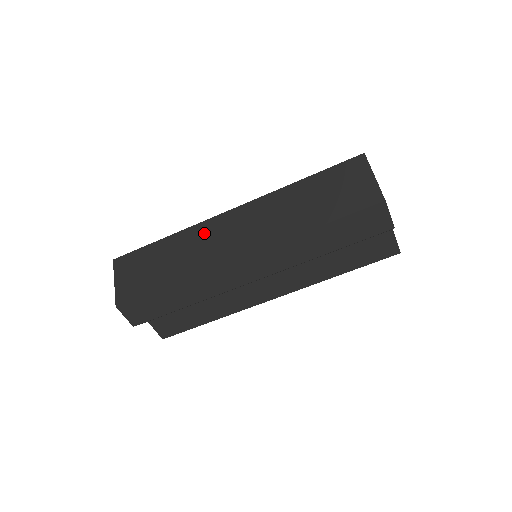
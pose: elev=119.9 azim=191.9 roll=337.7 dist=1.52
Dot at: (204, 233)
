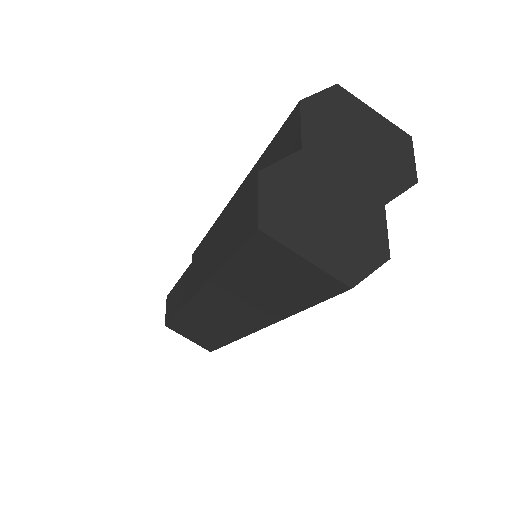
Dot at: (200, 313)
